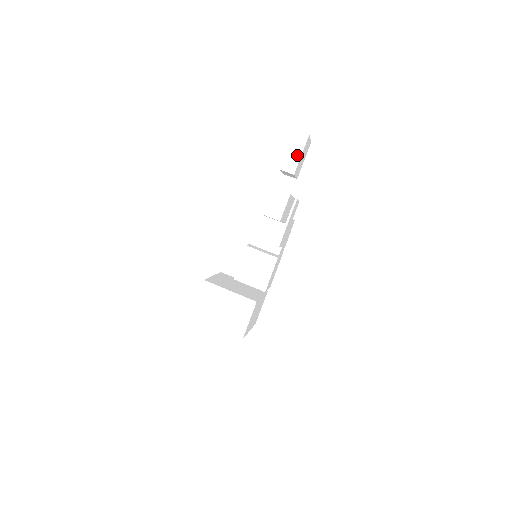
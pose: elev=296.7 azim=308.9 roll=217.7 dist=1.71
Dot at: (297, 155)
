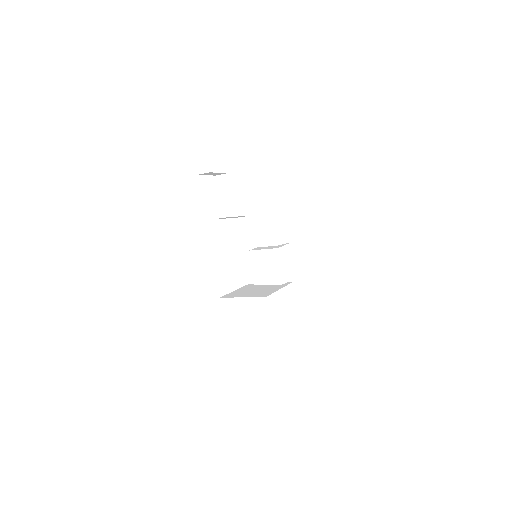
Dot at: (204, 155)
